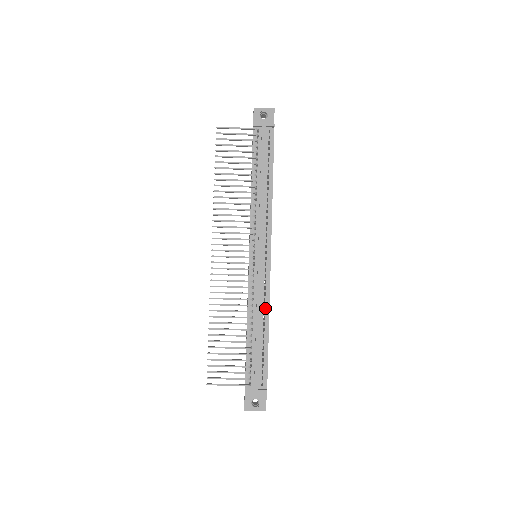
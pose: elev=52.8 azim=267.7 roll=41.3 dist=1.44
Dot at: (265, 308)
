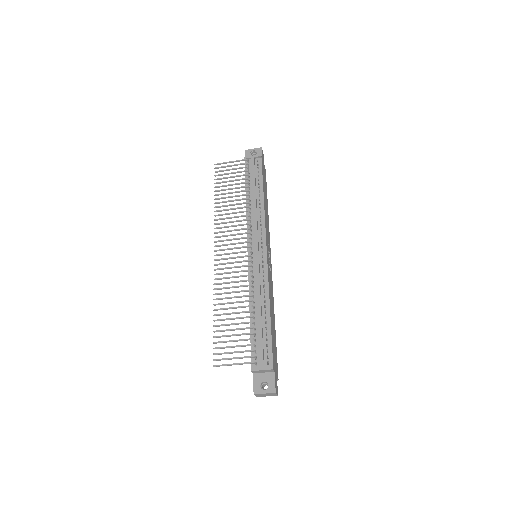
Dot at: (265, 293)
